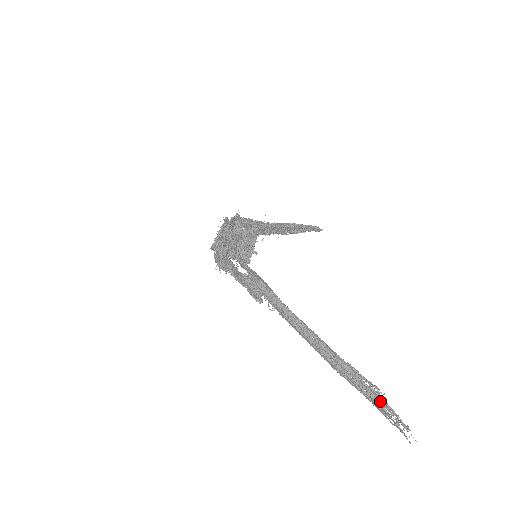
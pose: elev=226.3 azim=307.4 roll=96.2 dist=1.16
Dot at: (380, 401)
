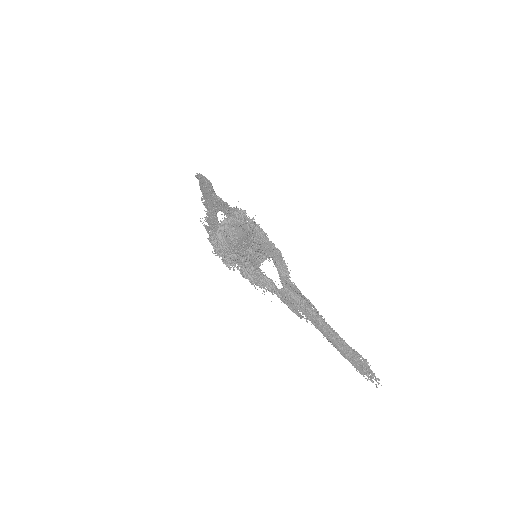
Dot at: (366, 368)
